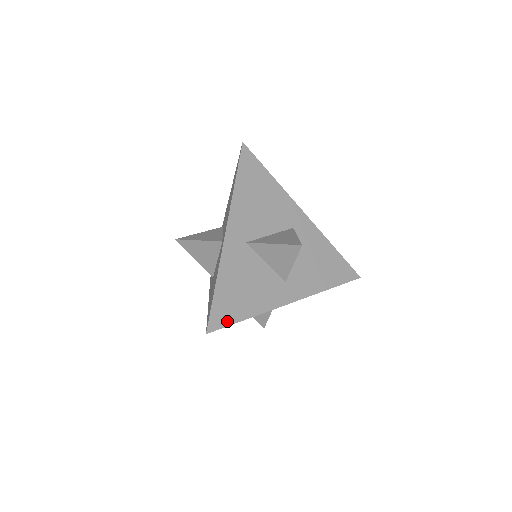
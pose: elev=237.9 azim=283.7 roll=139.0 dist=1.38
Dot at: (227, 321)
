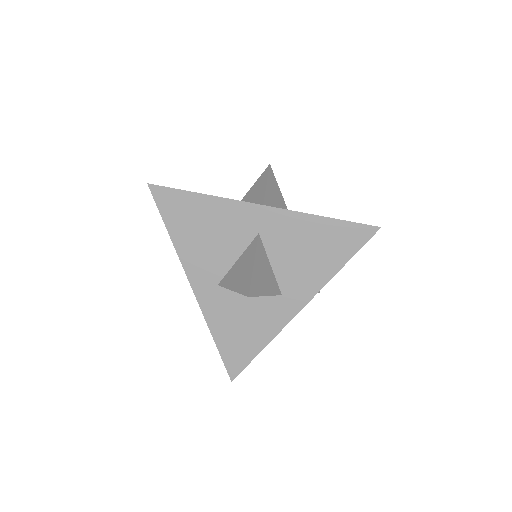
Dot at: (243, 363)
